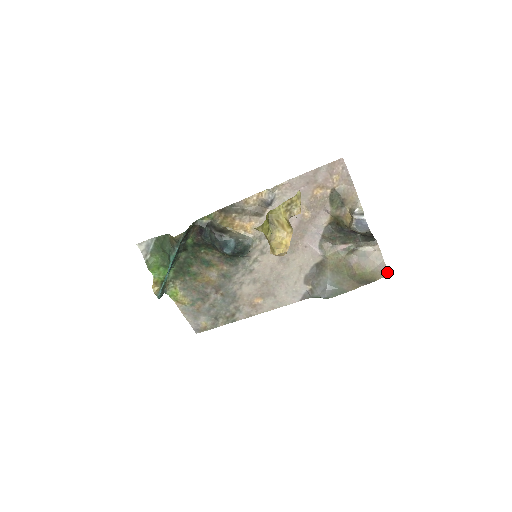
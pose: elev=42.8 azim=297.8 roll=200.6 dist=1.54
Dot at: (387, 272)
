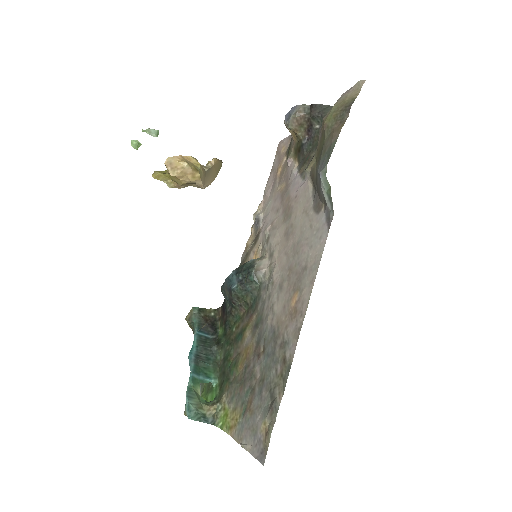
Dot at: (358, 83)
